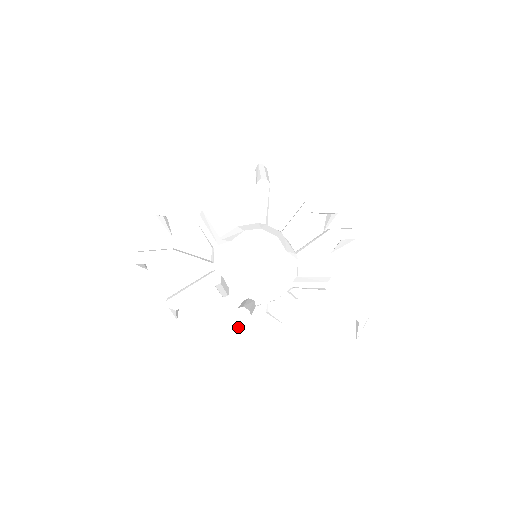
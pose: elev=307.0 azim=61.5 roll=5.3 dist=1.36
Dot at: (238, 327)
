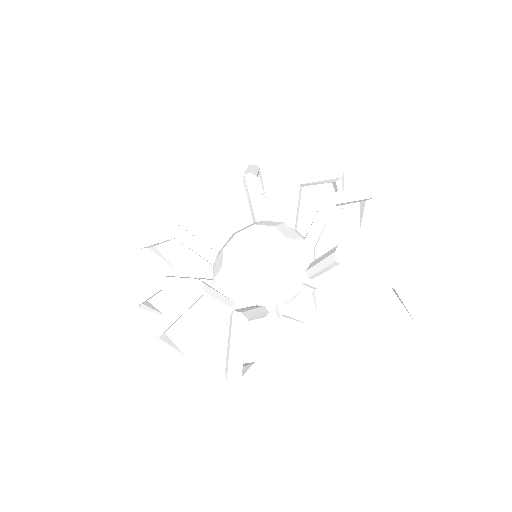
Dot at: (237, 337)
